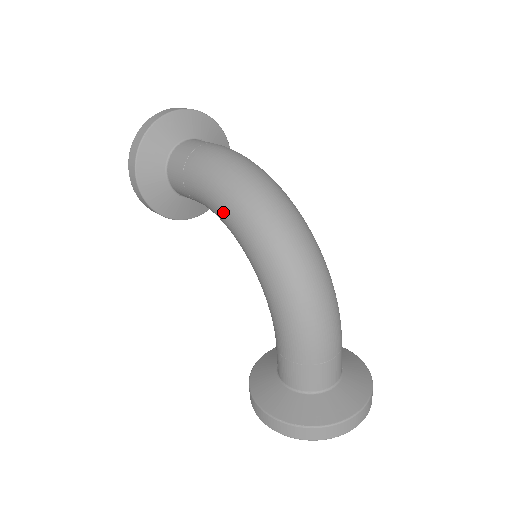
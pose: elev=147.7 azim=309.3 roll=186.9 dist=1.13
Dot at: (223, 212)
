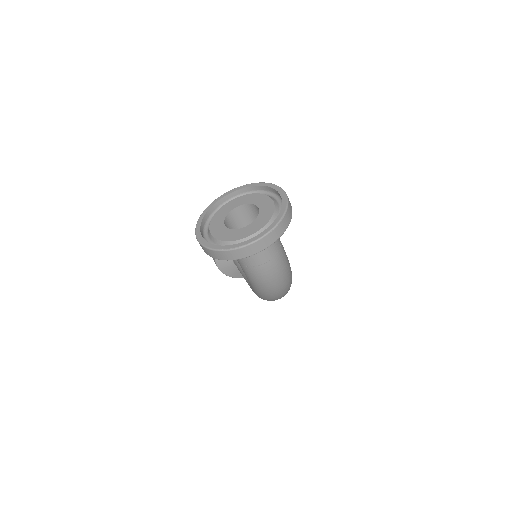
Dot at: (252, 287)
